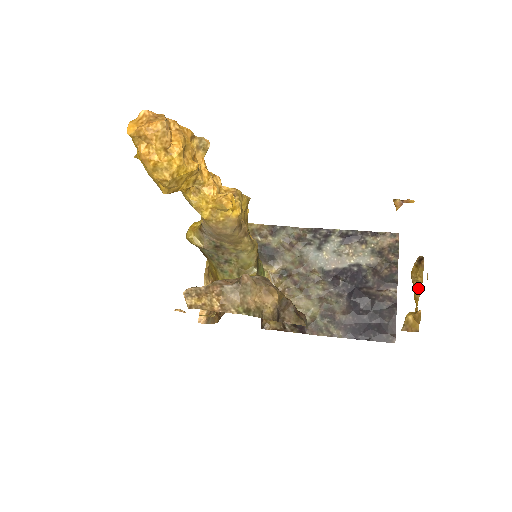
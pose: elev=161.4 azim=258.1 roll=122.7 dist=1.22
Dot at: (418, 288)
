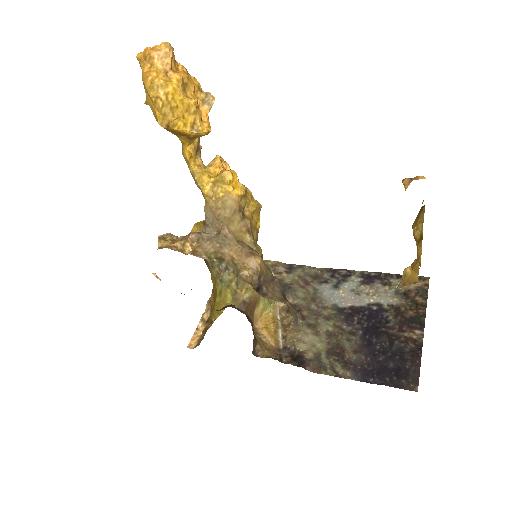
Dot at: (420, 240)
